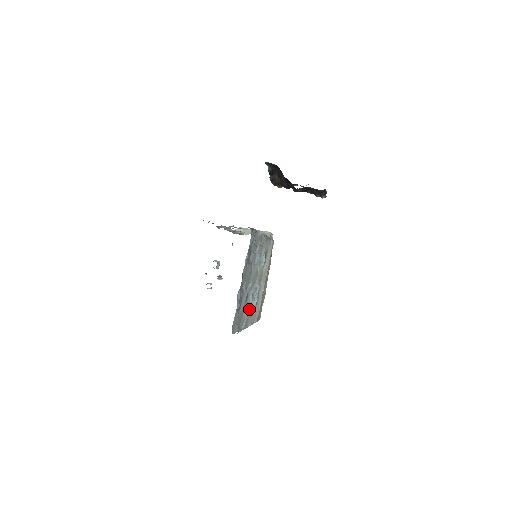
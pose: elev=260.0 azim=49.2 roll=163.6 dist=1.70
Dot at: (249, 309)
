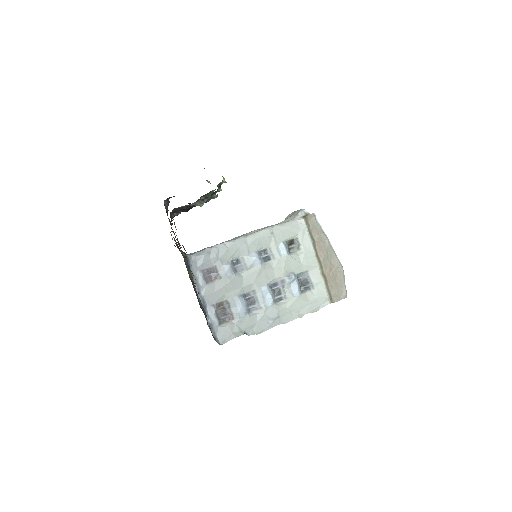
Dot at: (281, 304)
